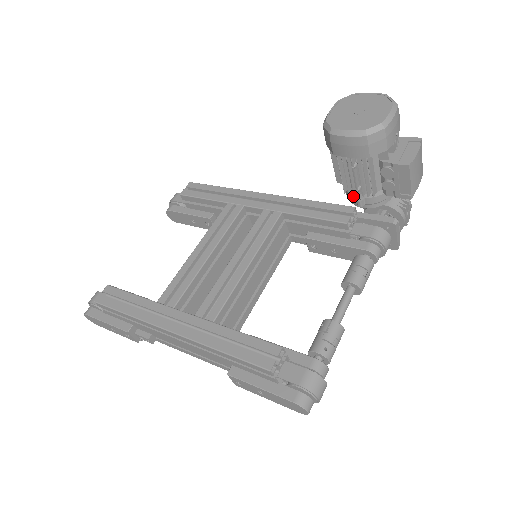
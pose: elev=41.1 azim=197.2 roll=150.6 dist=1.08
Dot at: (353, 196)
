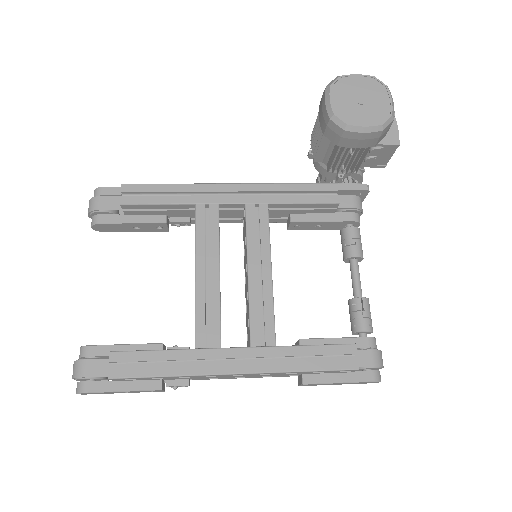
Dot at: (332, 173)
